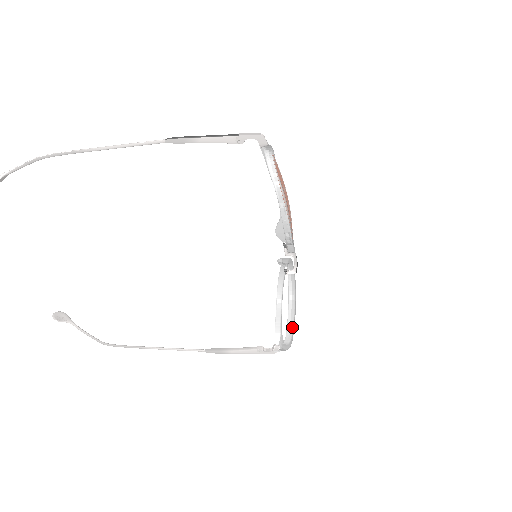
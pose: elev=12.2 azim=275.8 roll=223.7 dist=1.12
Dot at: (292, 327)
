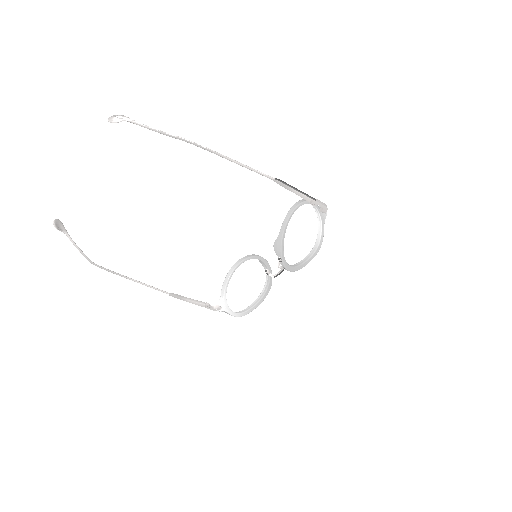
Dot at: (251, 307)
